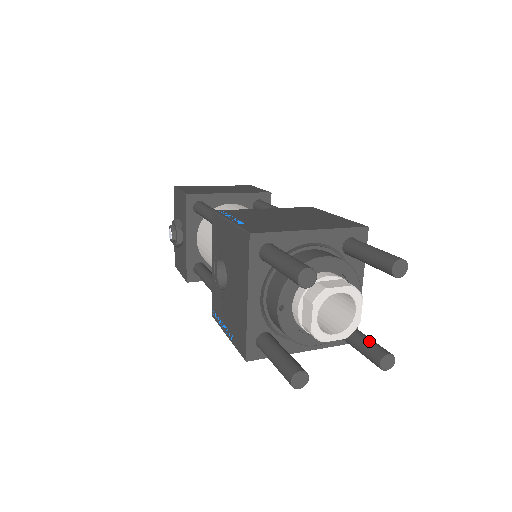
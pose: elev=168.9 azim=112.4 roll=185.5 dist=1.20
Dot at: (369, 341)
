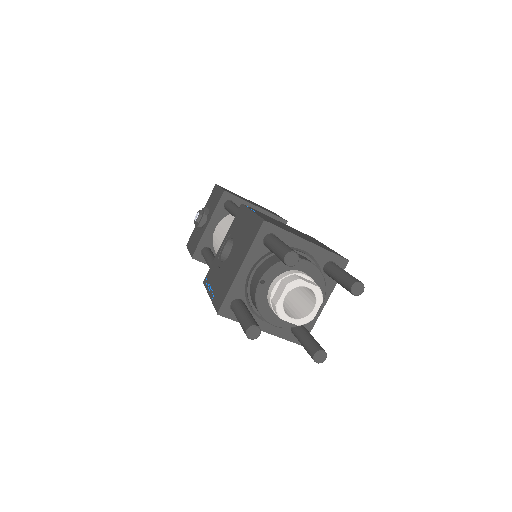
Dot at: (314, 339)
